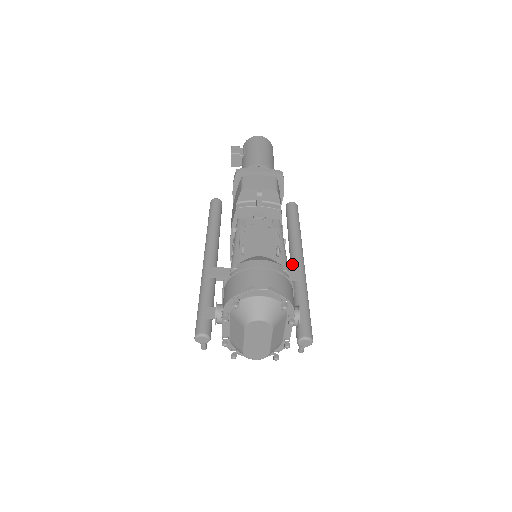
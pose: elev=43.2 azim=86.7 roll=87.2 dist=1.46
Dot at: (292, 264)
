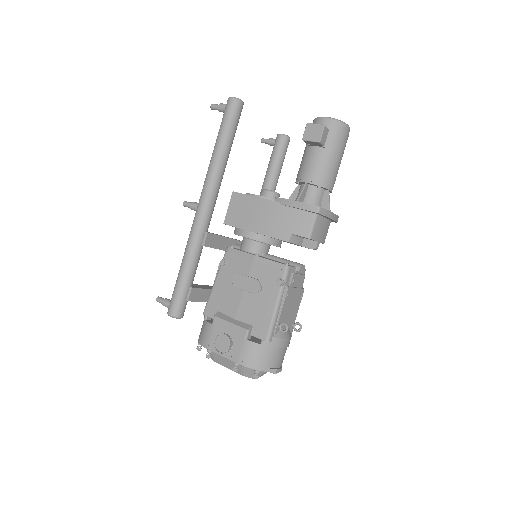
Dot at: occluded
